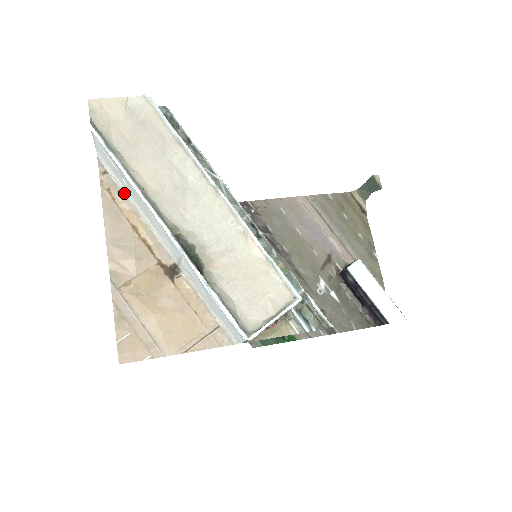
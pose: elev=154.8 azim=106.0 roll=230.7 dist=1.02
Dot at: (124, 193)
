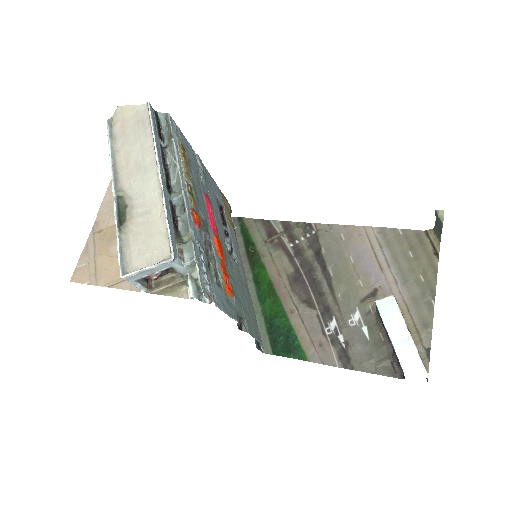
Dot at: occluded
